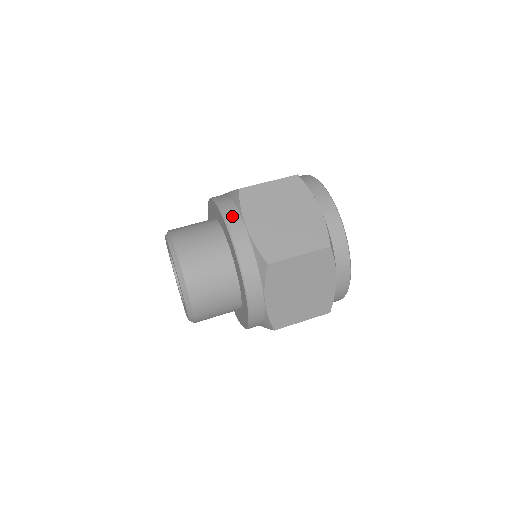
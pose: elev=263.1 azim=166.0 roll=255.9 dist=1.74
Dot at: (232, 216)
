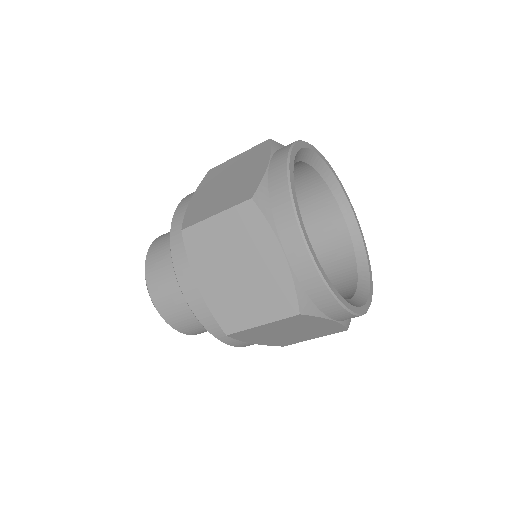
Dot at: (189, 195)
